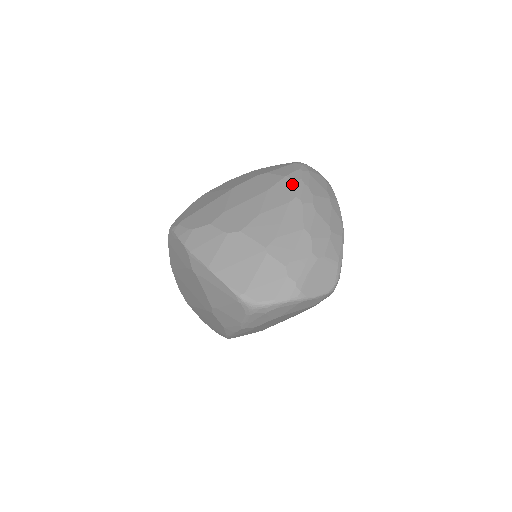
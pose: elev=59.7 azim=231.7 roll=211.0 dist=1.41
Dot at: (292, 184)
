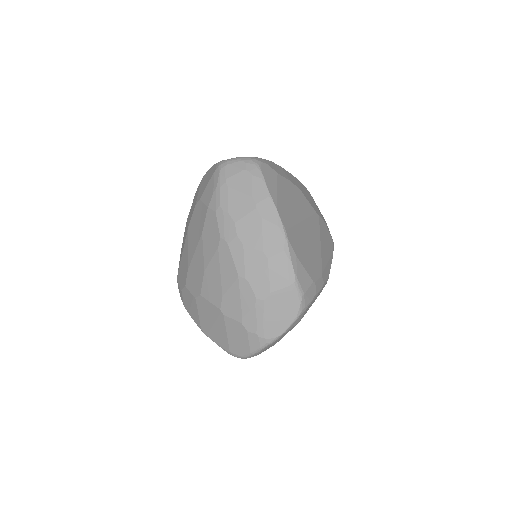
Dot at: (214, 219)
